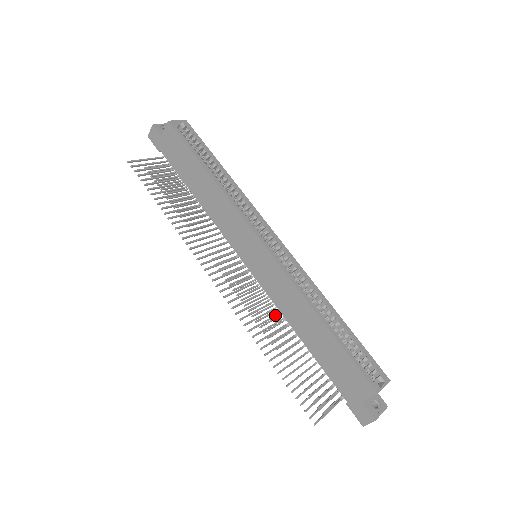
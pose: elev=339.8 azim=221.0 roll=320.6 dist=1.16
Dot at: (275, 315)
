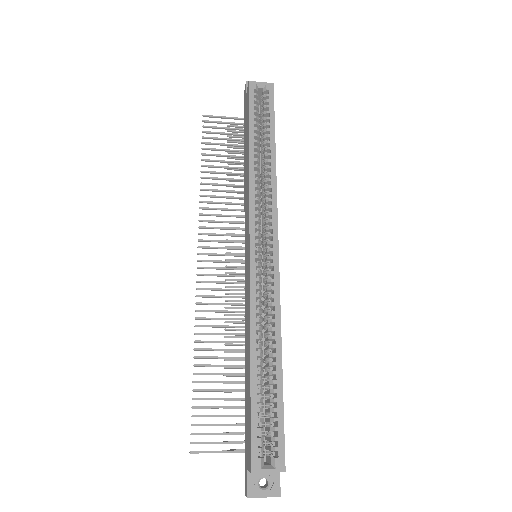
Dot at: (241, 326)
